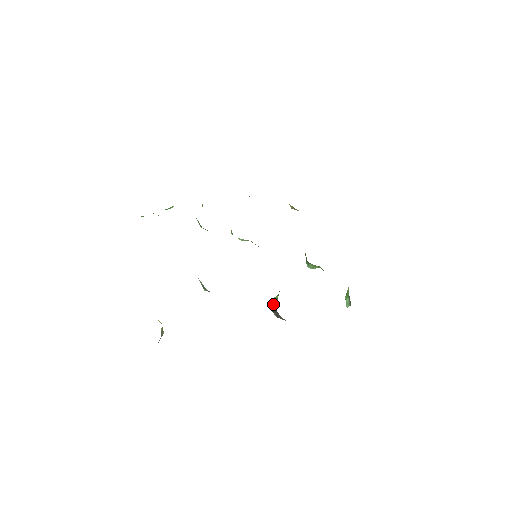
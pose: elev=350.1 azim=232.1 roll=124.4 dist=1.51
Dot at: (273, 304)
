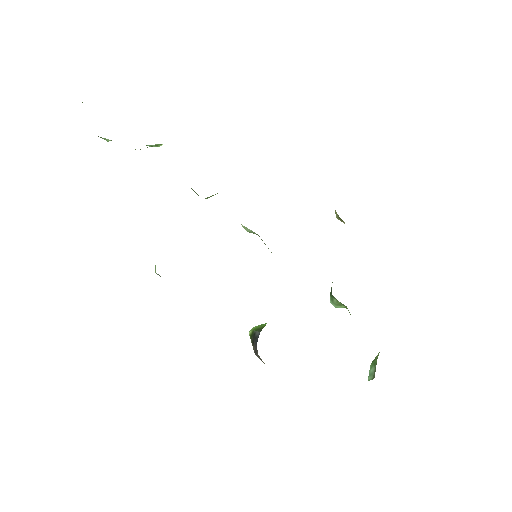
Dot at: (256, 332)
